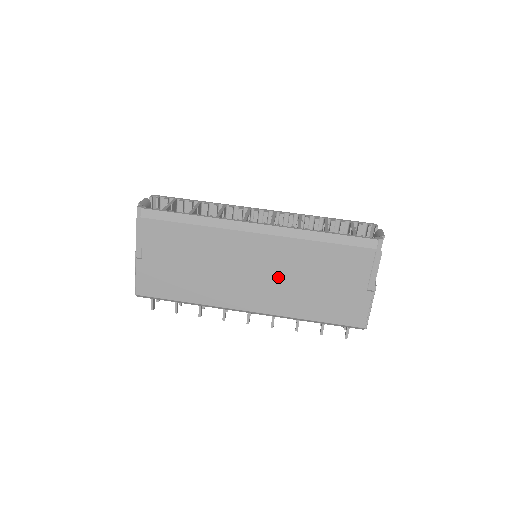
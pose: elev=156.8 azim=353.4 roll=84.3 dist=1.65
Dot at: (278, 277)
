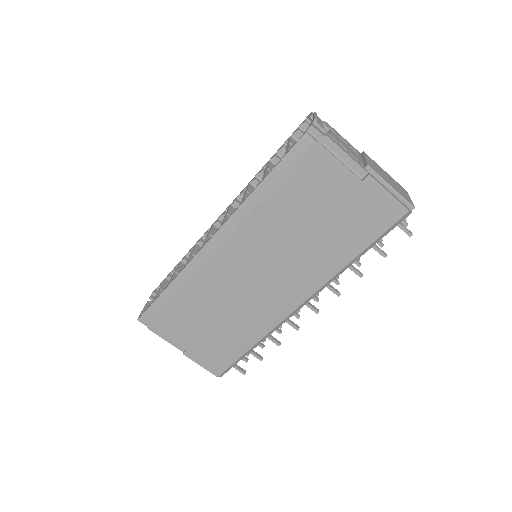
Dot at: (281, 257)
